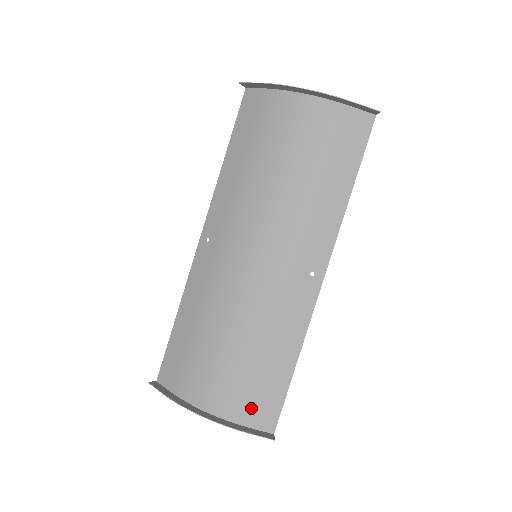
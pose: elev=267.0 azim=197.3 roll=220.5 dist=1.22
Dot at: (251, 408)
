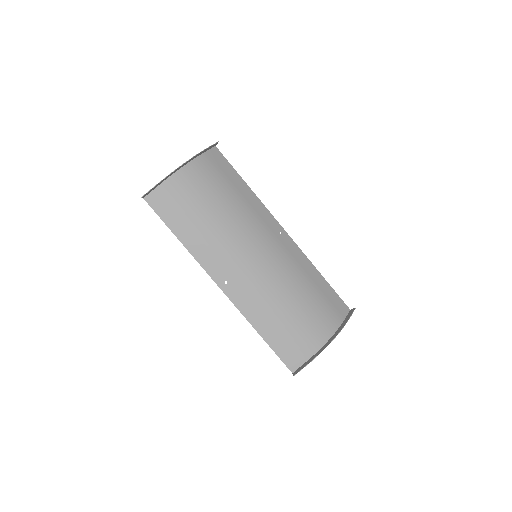
Dot at: (335, 312)
